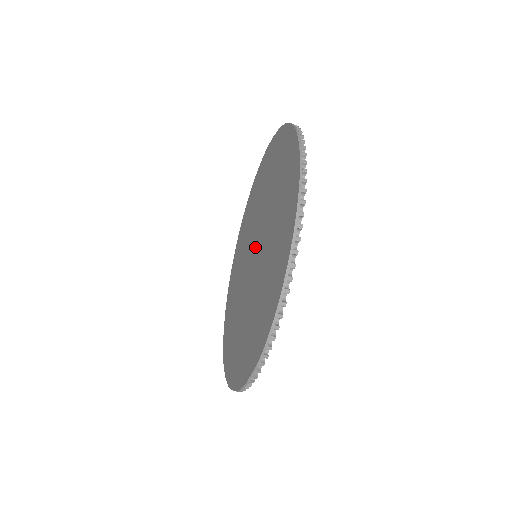
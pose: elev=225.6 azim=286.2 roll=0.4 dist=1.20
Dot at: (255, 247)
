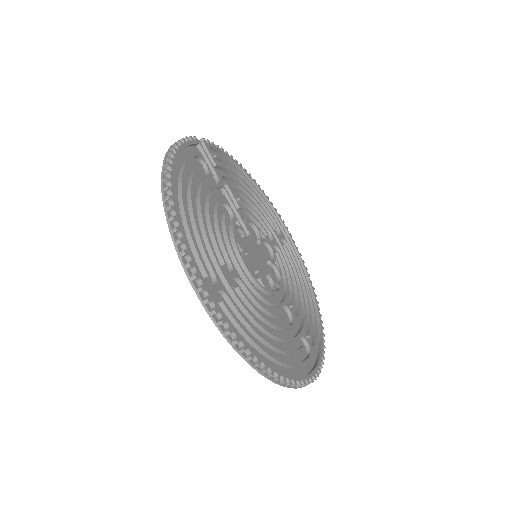
Dot at: (249, 253)
